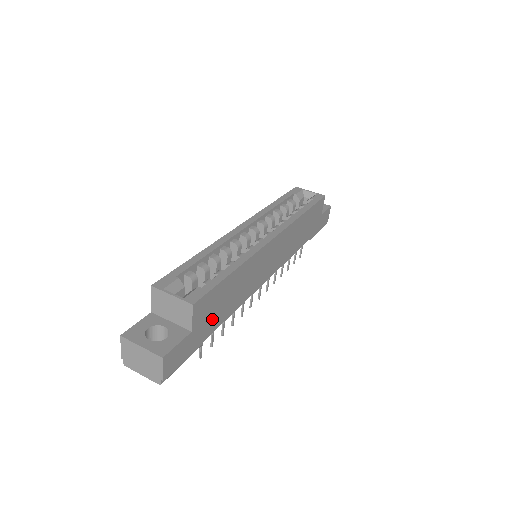
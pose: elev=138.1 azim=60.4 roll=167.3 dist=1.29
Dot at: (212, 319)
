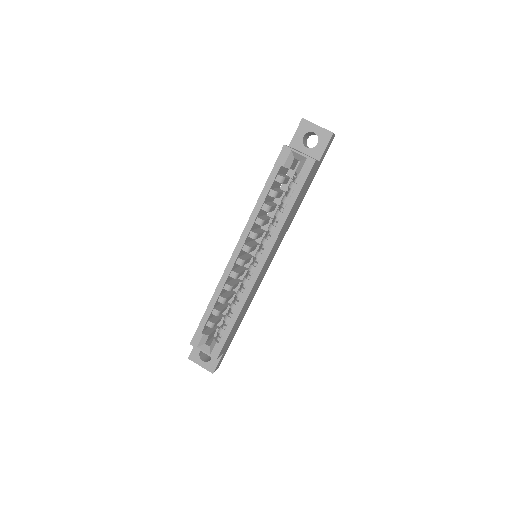
Dot at: (234, 333)
